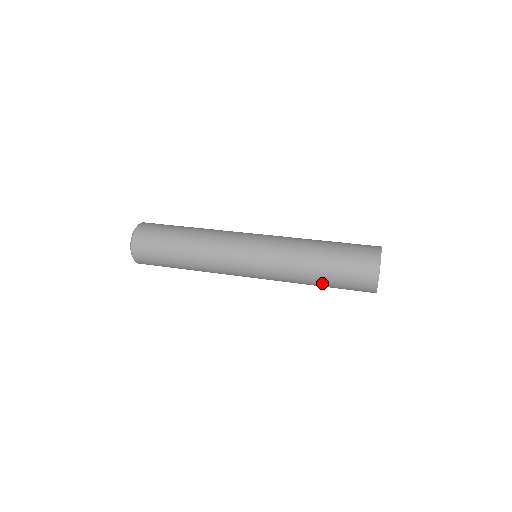
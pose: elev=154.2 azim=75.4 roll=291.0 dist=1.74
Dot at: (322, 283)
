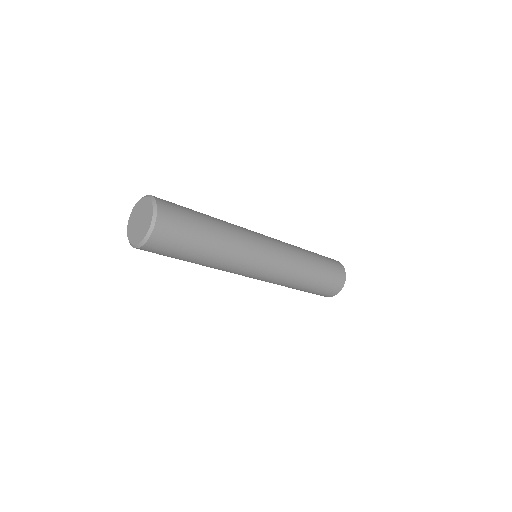
Dot at: (305, 289)
